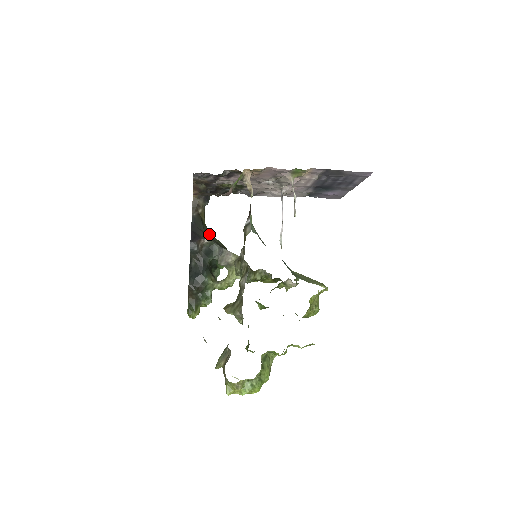
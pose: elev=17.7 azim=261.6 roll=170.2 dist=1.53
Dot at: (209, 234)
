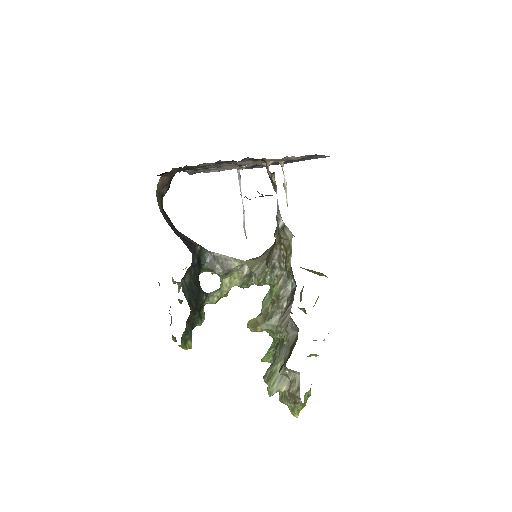
Dot at: occluded
